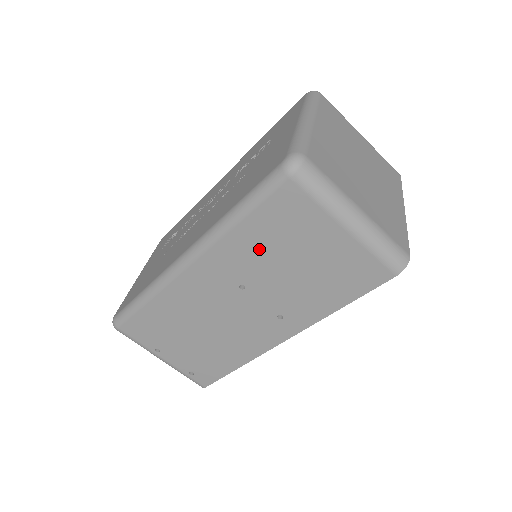
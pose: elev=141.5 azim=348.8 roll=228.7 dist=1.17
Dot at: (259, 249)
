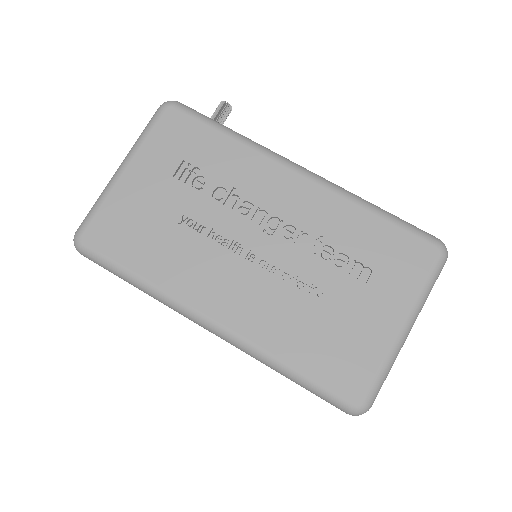
Dot at: occluded
